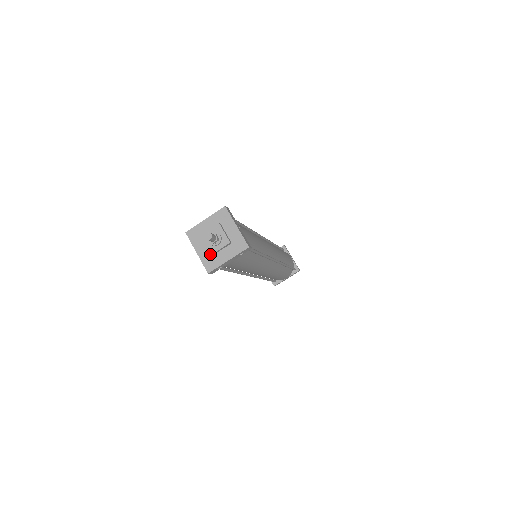
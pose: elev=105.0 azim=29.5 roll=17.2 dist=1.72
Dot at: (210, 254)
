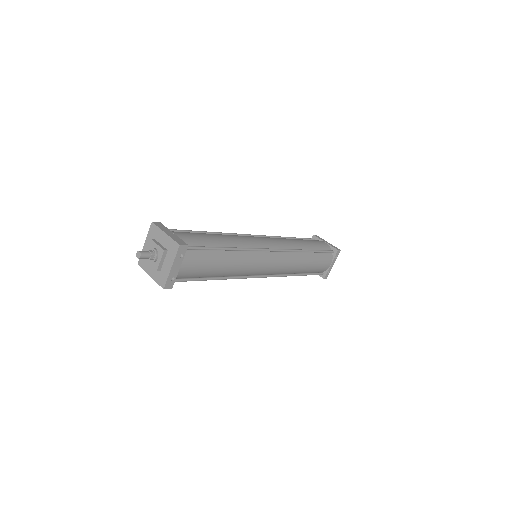
Dot at: (158, 271)
